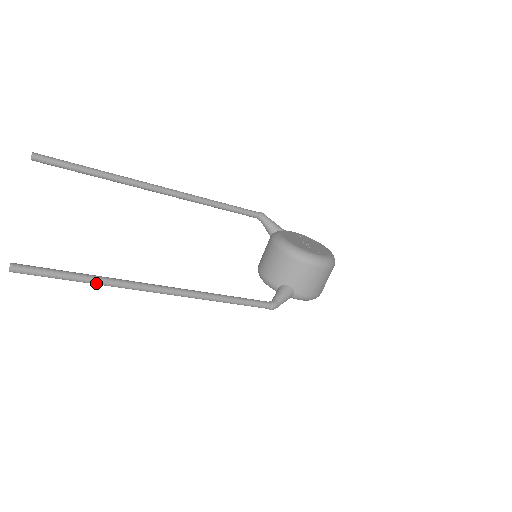
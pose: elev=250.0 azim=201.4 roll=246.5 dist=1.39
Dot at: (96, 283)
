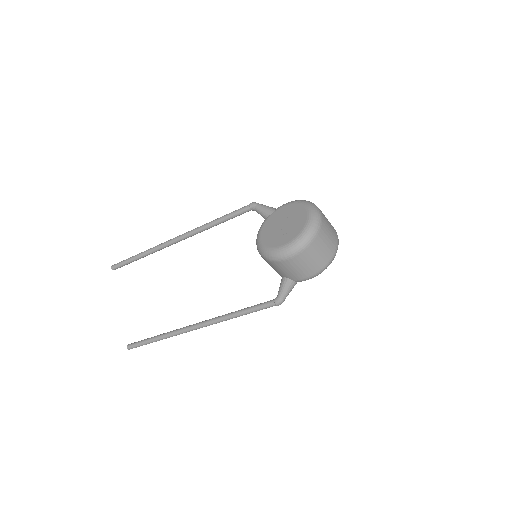
Dot at: occluded
